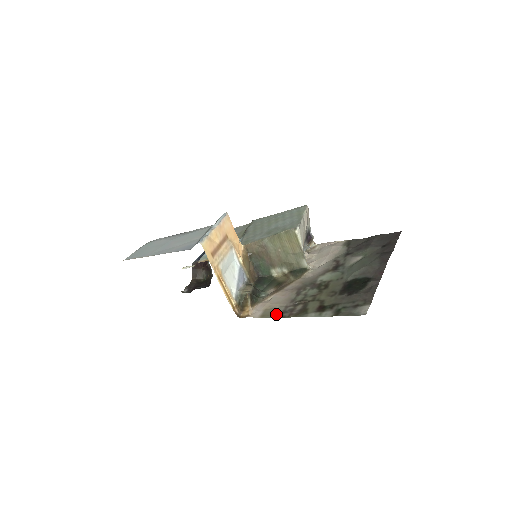
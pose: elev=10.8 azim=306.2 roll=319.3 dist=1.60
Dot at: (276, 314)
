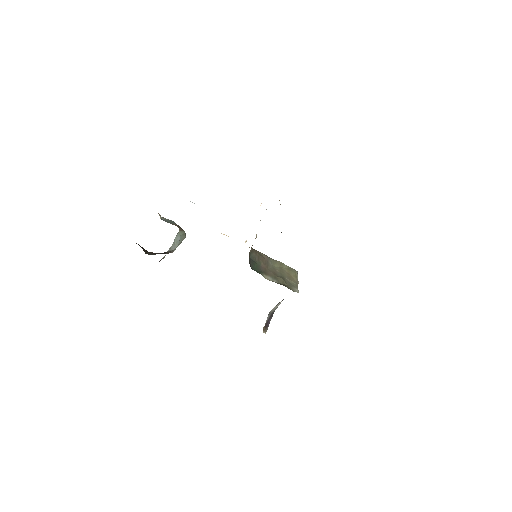
Dot at: occluded
